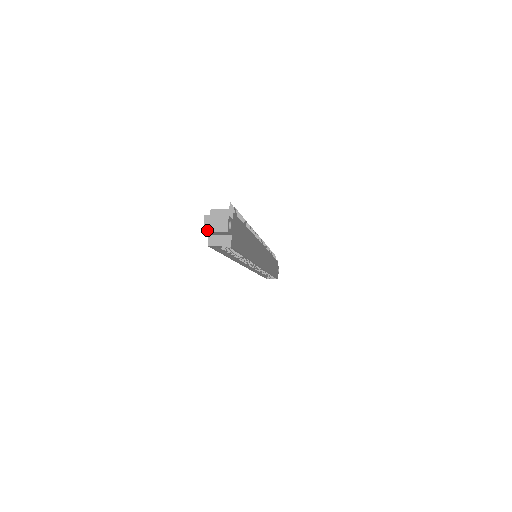
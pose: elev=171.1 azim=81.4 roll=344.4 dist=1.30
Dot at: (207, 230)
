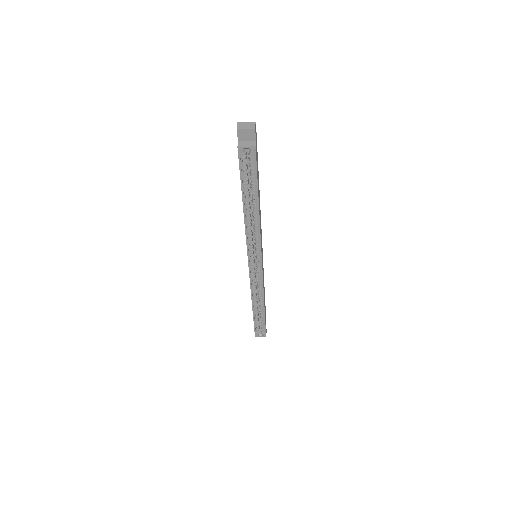
Dot at: (240, 129)
